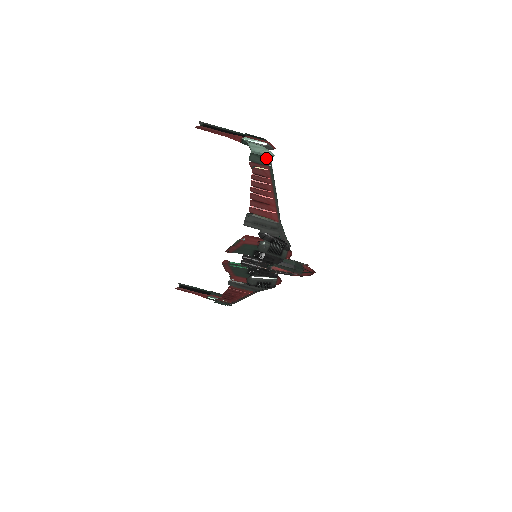
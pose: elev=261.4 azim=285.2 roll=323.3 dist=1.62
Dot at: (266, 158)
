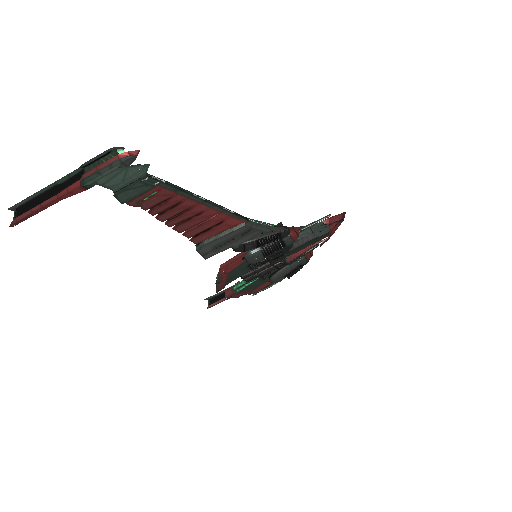
Dot at: (140, 181)
